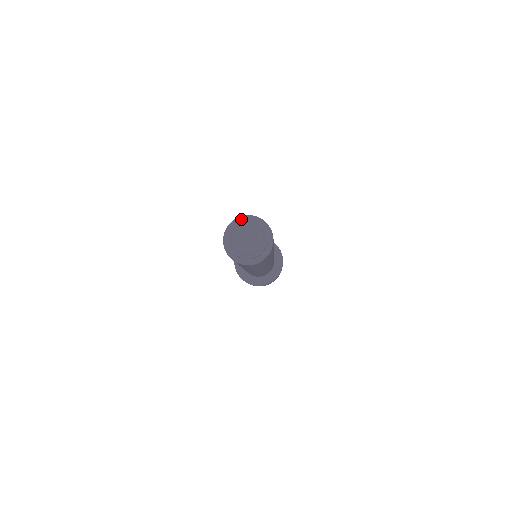
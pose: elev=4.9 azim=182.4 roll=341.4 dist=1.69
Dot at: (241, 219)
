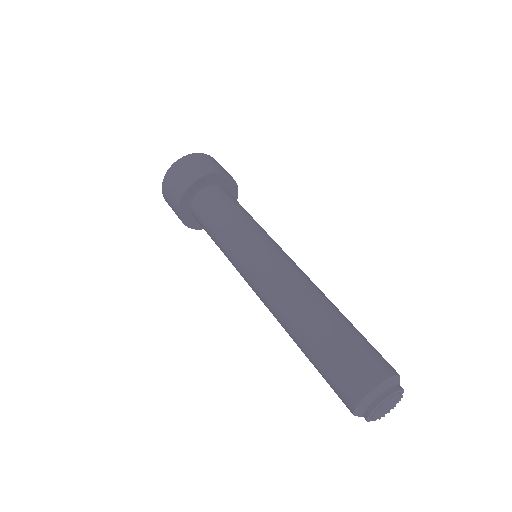
Dot at: (373, 398)
